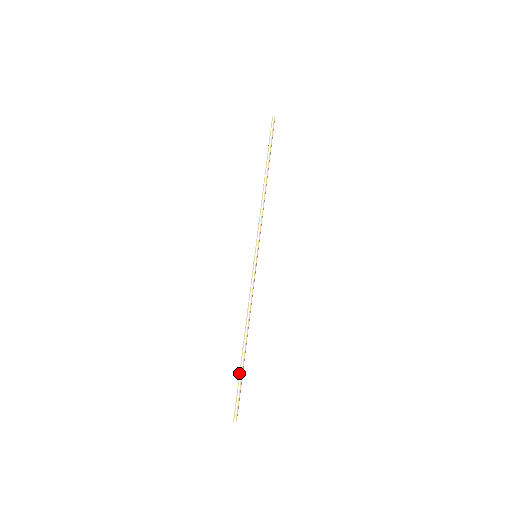
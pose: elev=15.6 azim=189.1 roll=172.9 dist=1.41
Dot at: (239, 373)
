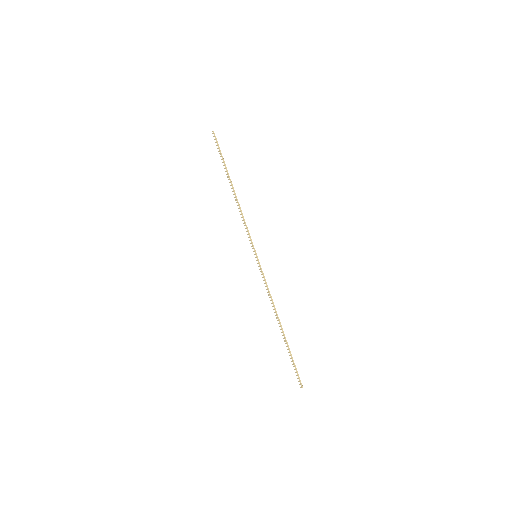
Dot at: (288, 351)
